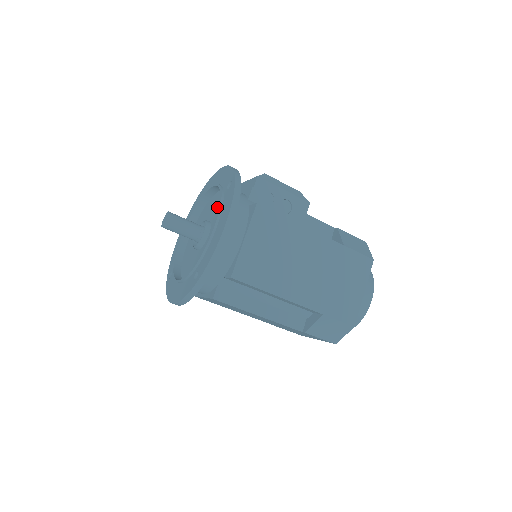
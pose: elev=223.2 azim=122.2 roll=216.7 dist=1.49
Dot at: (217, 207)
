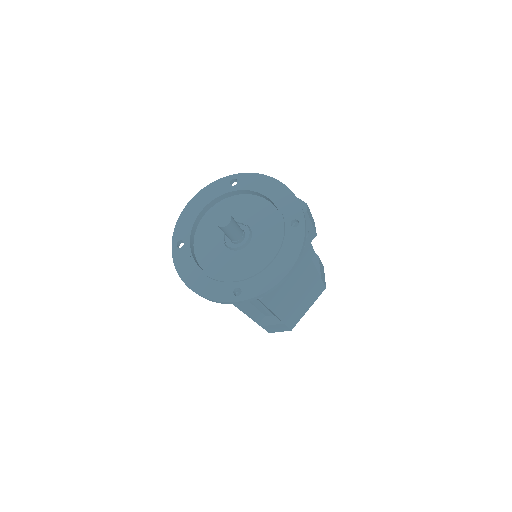
Dot at: (263, 221)
